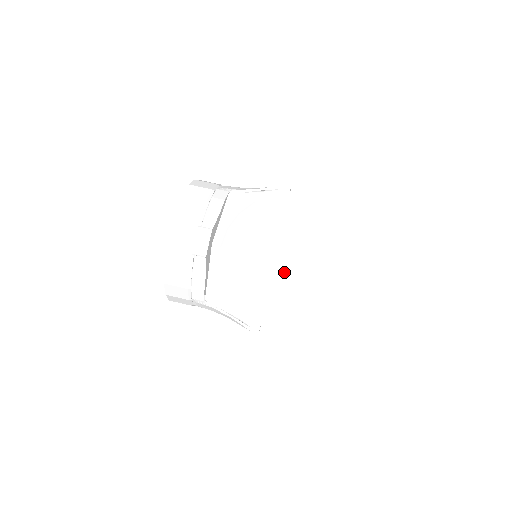
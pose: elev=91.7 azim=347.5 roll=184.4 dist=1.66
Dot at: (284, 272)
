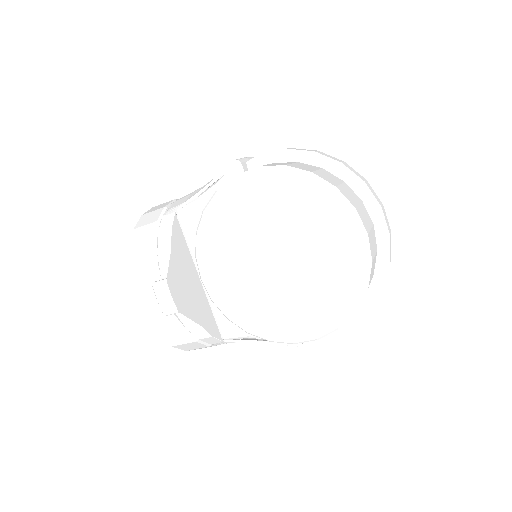
Dot at: (281, 273)
